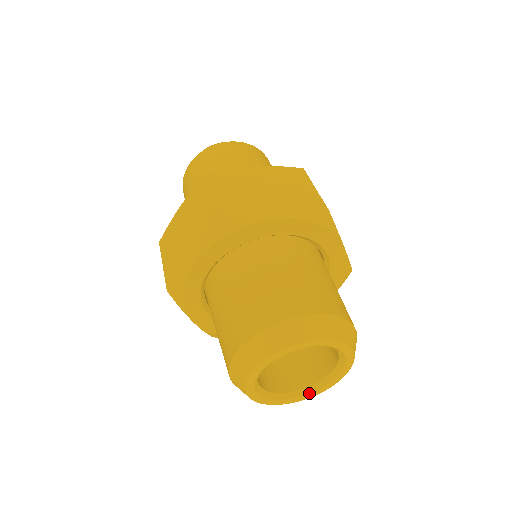
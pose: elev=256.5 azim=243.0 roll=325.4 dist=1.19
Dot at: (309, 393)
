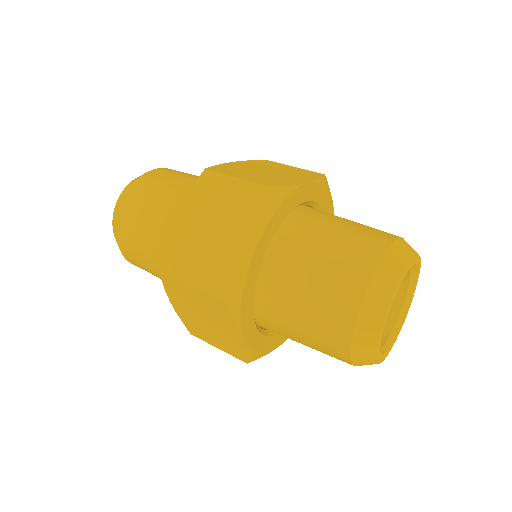
Dot at: (410, 299)
